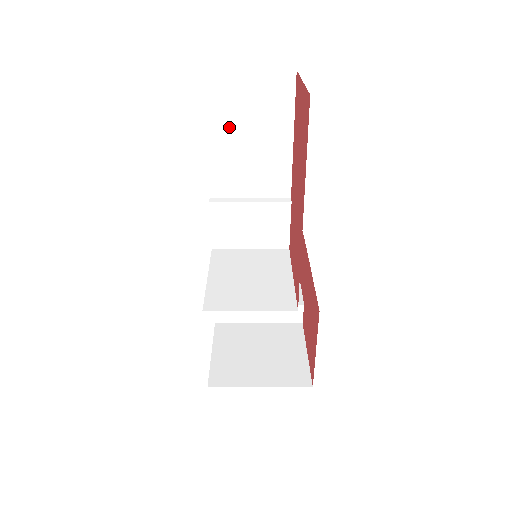
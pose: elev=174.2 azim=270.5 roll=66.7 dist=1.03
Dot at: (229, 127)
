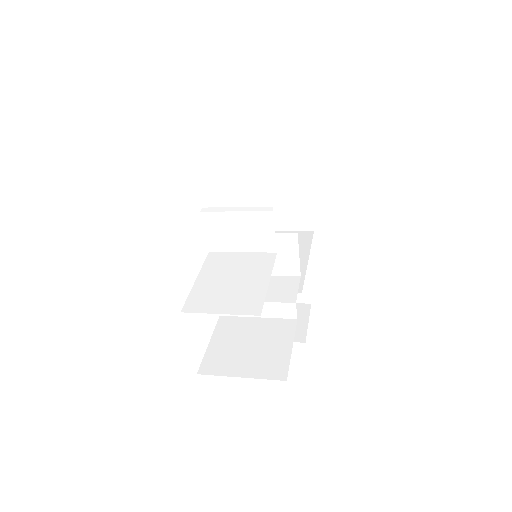
Dot at: (210, 147)
